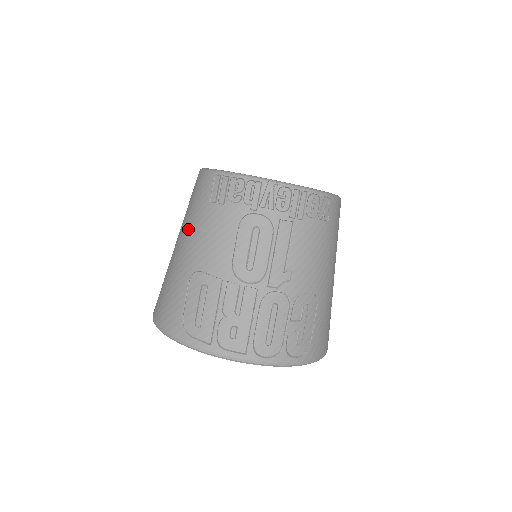
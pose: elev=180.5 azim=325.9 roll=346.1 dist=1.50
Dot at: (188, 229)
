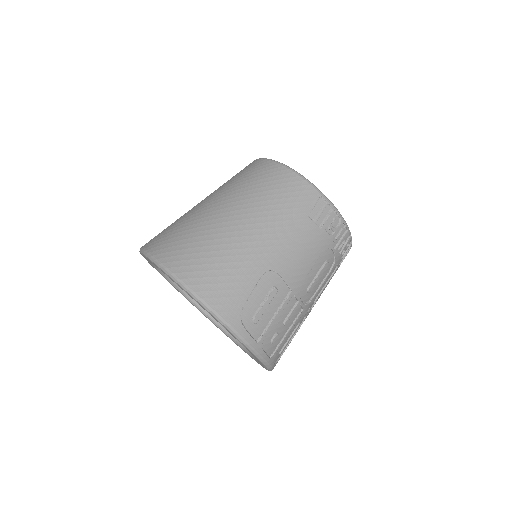
Dot at: (273, 223)
